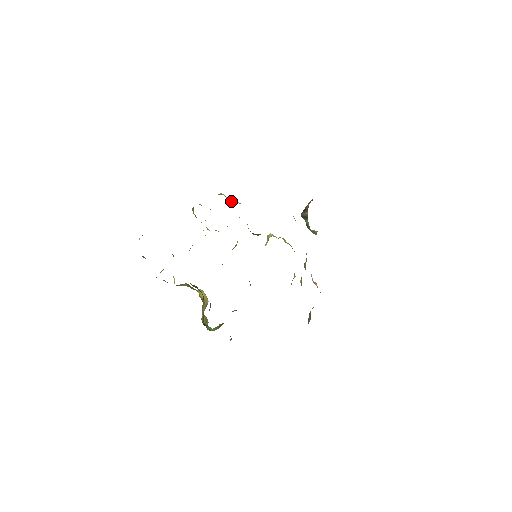
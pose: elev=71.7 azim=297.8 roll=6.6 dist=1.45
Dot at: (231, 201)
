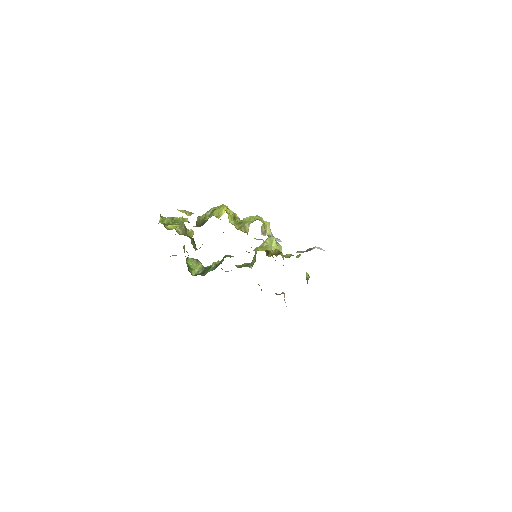
Dot at: (266, 229)
